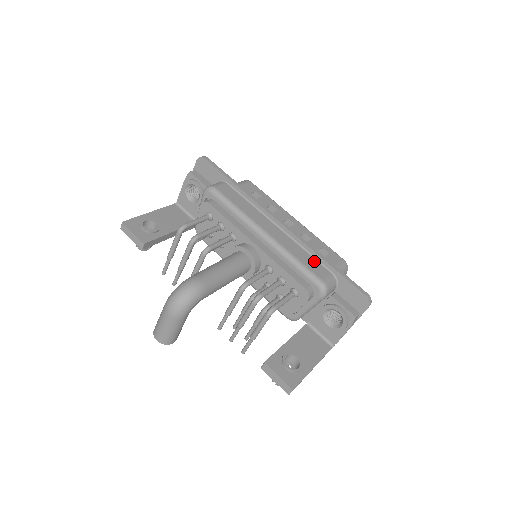
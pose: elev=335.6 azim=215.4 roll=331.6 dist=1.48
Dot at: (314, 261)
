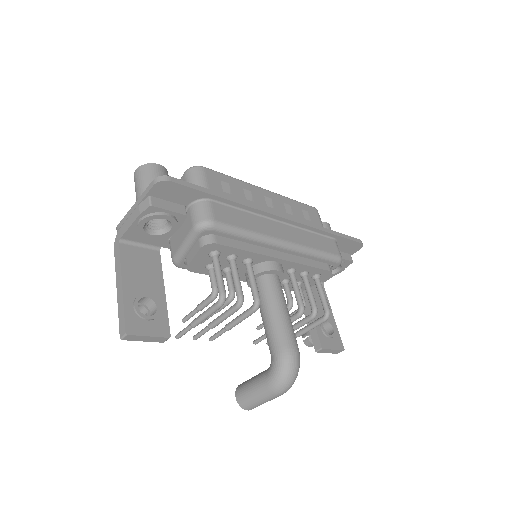
Dot at: (321, 238)
